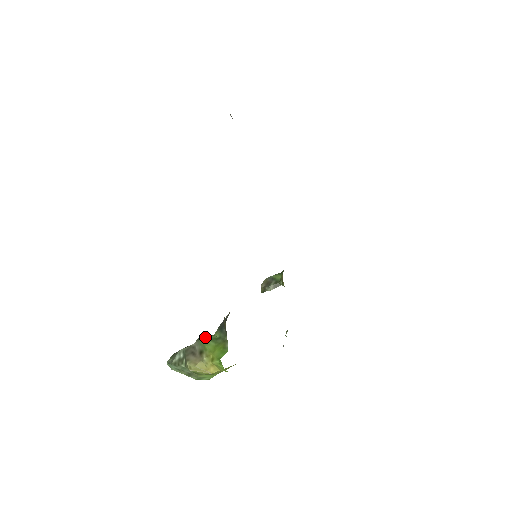
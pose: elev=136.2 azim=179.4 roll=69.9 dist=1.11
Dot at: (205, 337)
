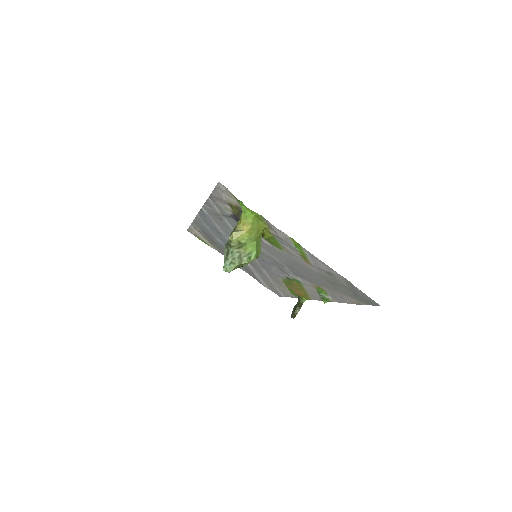
Dot at: occluded
